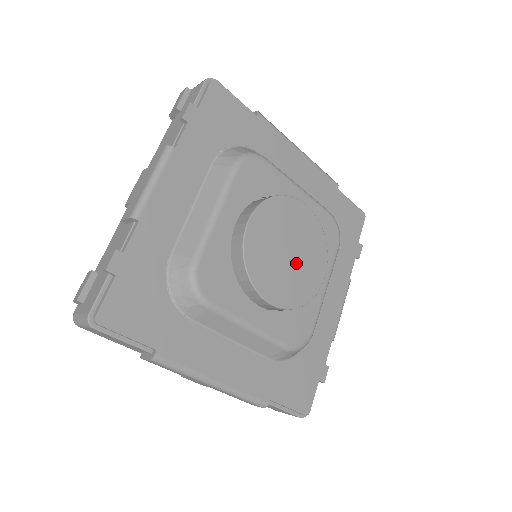
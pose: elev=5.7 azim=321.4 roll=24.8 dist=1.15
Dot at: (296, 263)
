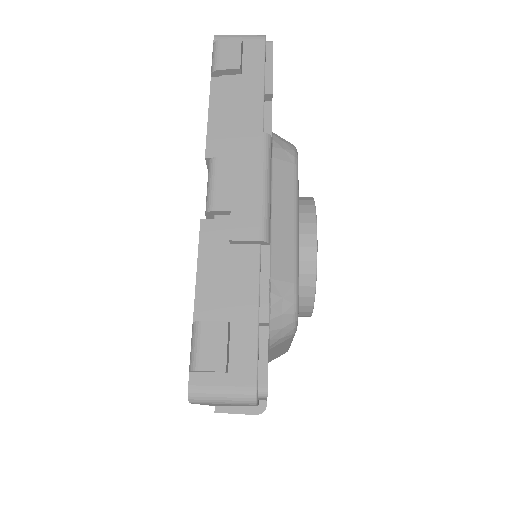
Dot at: occluded
